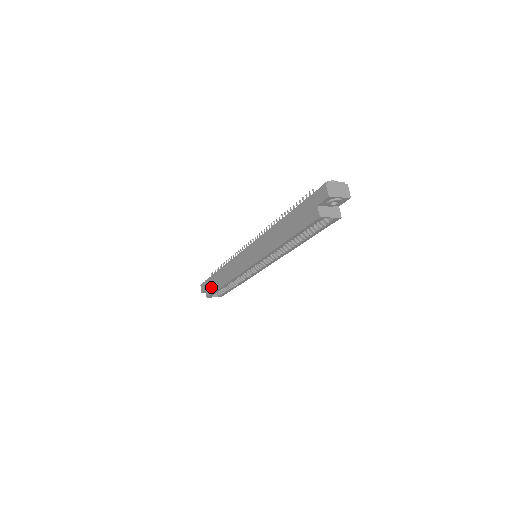
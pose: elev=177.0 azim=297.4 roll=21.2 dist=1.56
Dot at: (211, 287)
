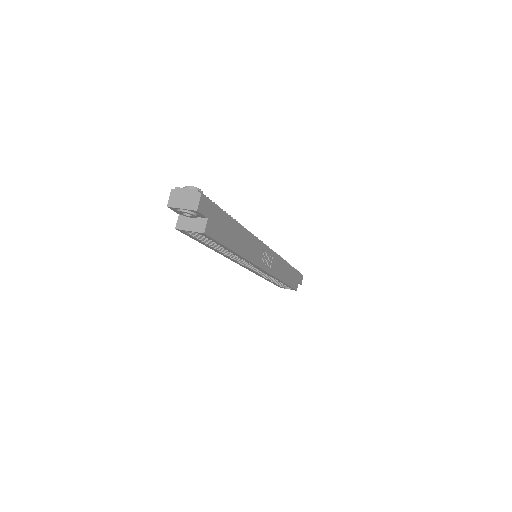
Dot at: occluded
